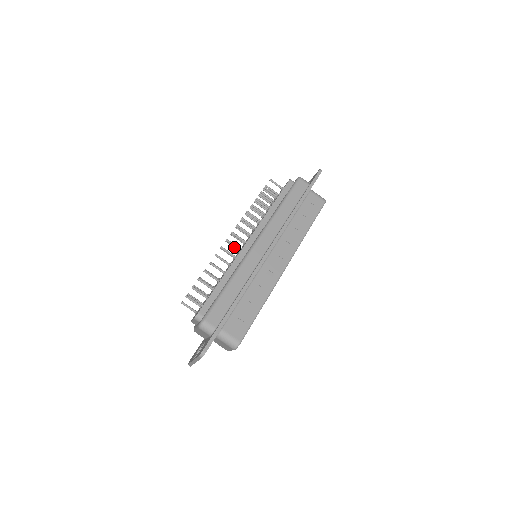
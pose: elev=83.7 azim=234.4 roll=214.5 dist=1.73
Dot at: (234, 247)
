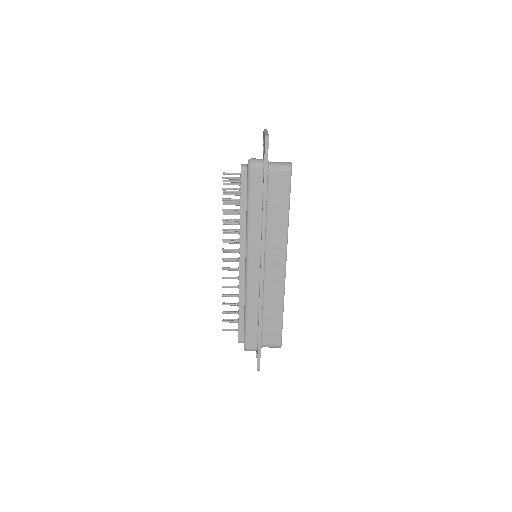
Dot at: occluded
